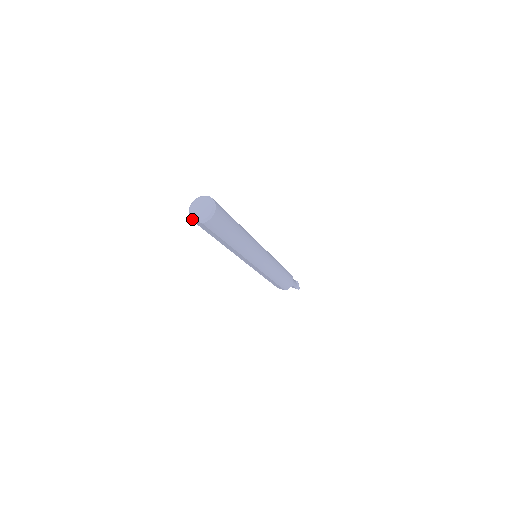
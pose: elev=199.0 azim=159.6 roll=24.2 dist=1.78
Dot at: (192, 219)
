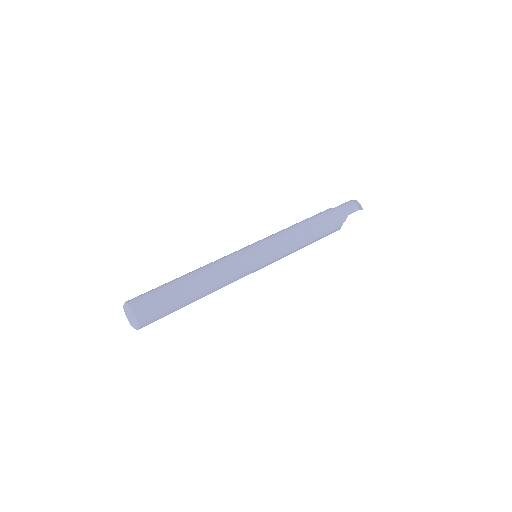
Dot at: (133, 327)
